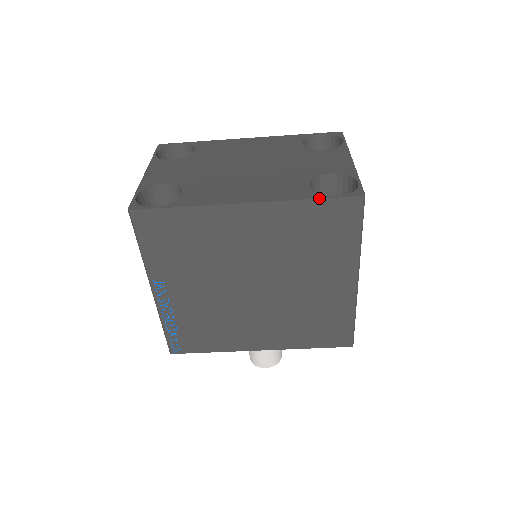
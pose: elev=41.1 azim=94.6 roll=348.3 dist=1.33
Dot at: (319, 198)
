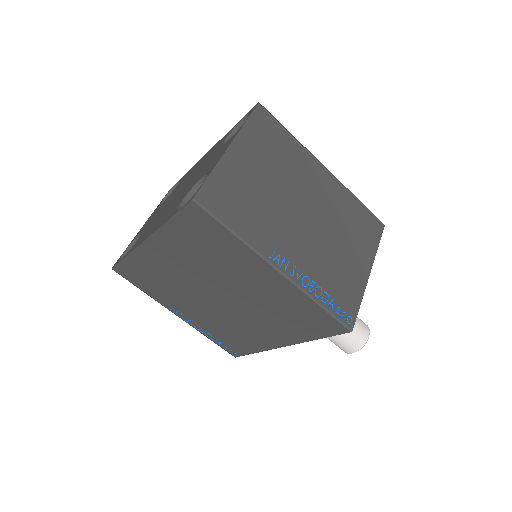
Dot at: (172, 216)
